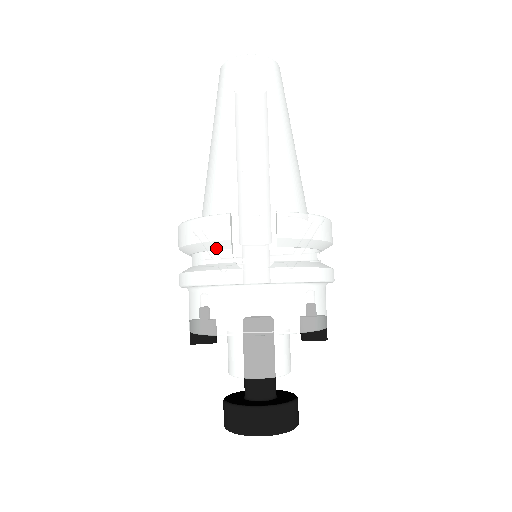
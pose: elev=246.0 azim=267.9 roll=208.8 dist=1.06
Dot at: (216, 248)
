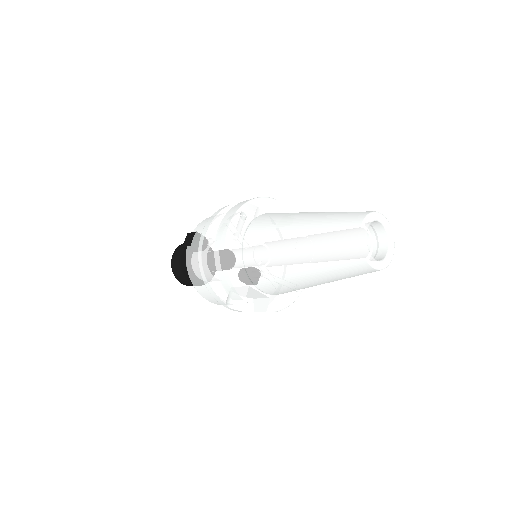
Dot at: occluded
